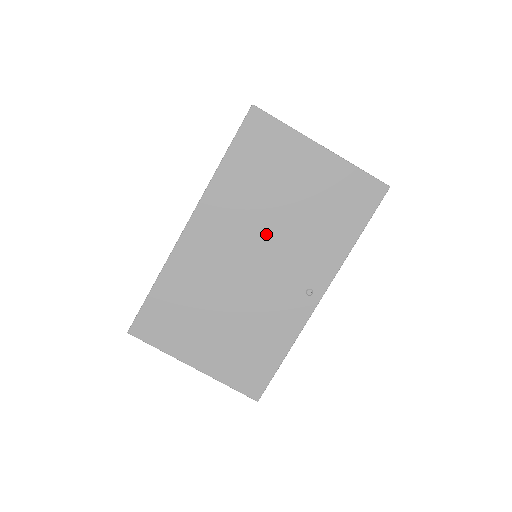
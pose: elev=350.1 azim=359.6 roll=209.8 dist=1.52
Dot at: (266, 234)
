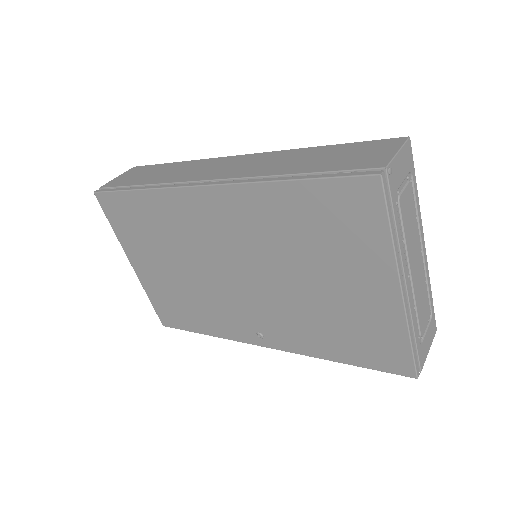
Dot at: (266, 273)
